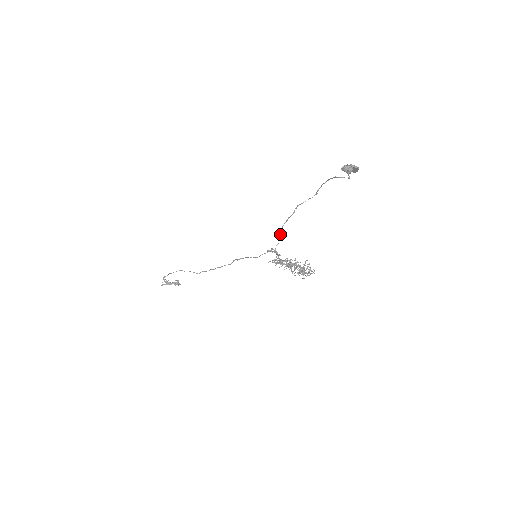
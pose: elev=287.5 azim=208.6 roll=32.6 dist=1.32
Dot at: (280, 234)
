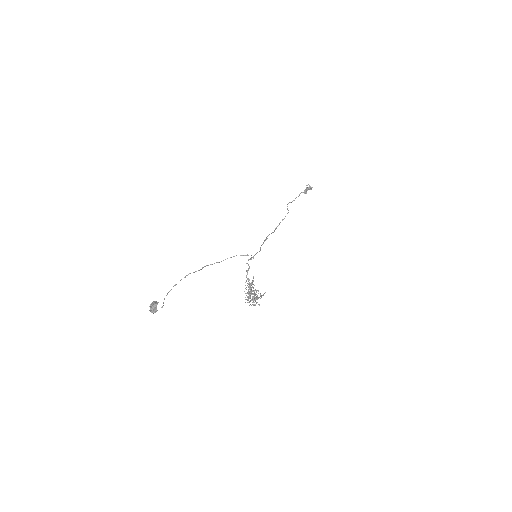
Dot at: occluded
